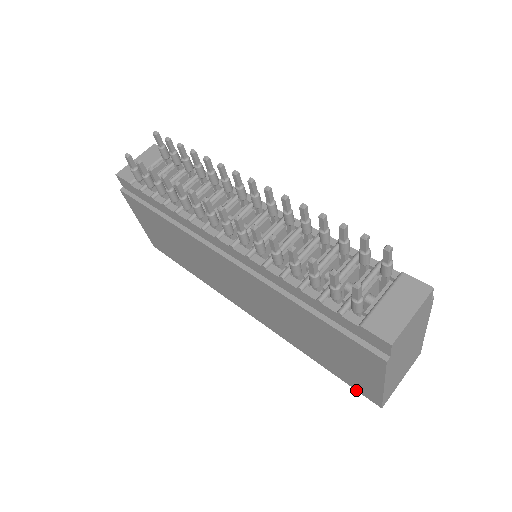
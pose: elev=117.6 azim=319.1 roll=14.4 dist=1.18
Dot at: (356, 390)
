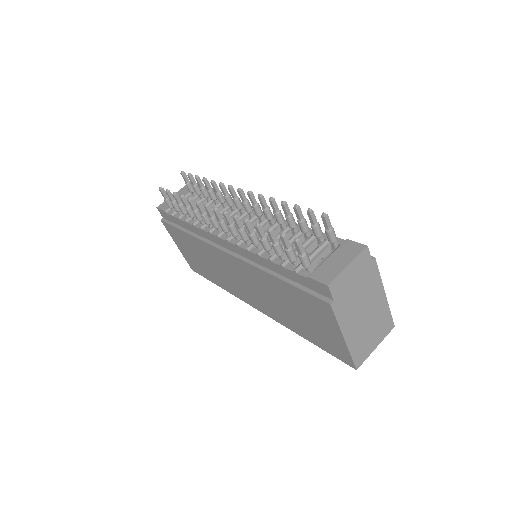
Dot at: (337, 358)
